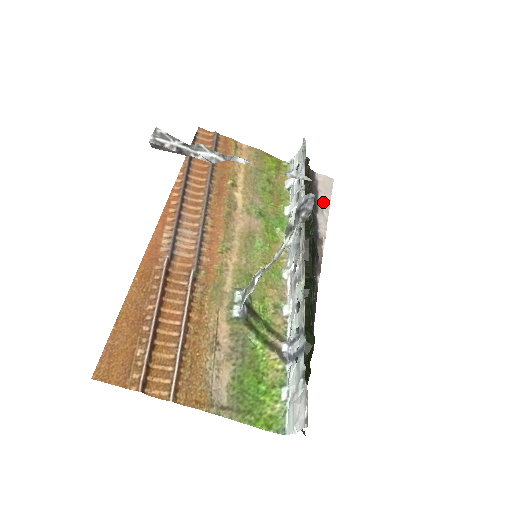
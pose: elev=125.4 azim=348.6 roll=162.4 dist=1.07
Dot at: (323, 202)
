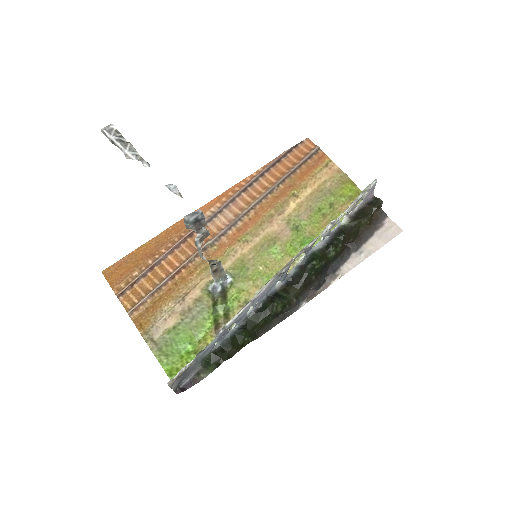
Dot at: (370, 246)
